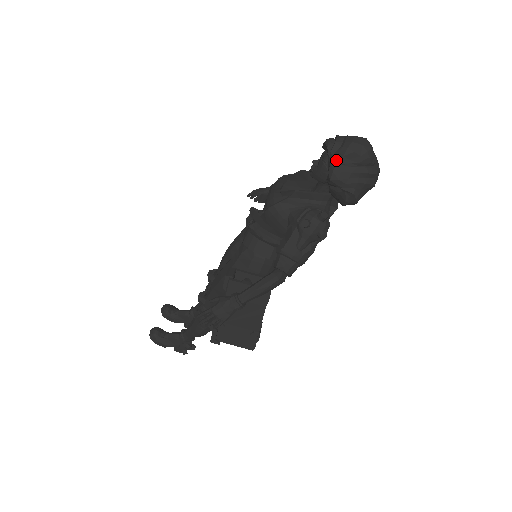
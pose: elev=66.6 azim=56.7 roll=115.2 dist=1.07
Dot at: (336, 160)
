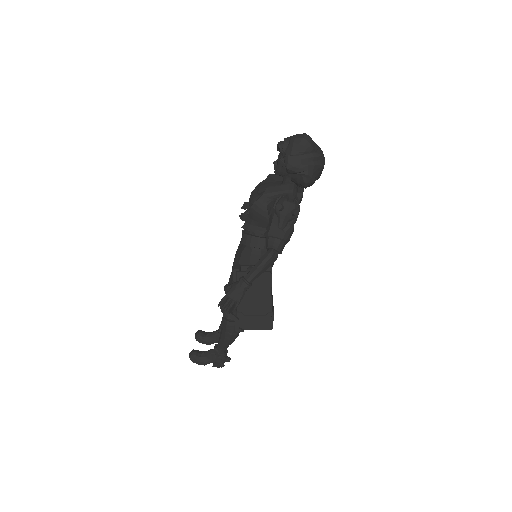
Dot at: (288, 154)
